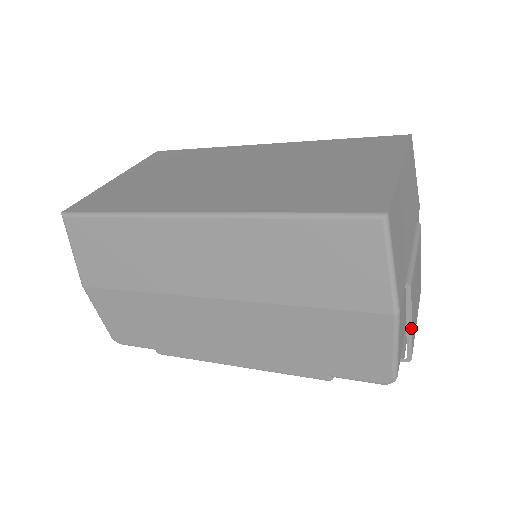
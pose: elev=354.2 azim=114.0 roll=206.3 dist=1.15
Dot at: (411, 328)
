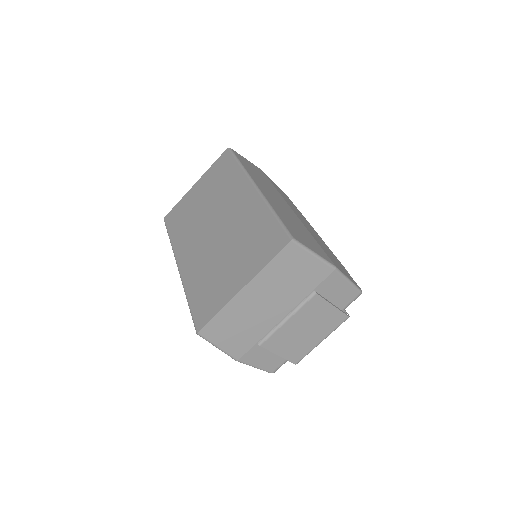
Dot at: (280, 356)
